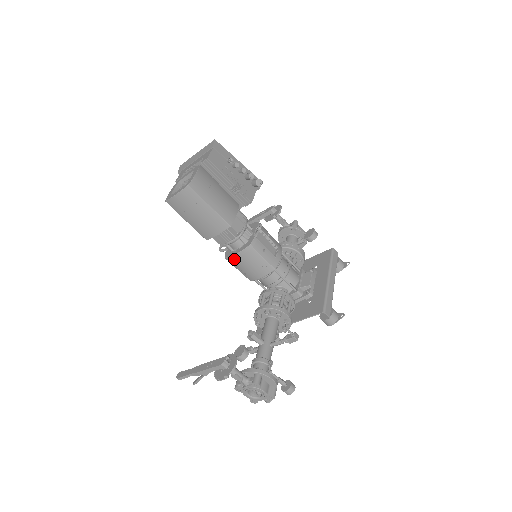
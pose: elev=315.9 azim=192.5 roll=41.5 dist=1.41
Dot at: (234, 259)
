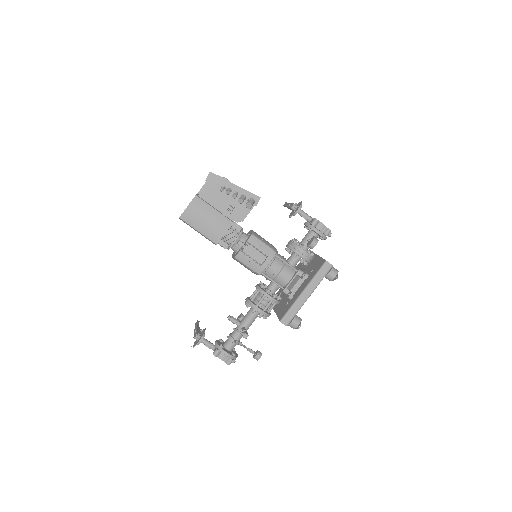
Dot at: occluded
